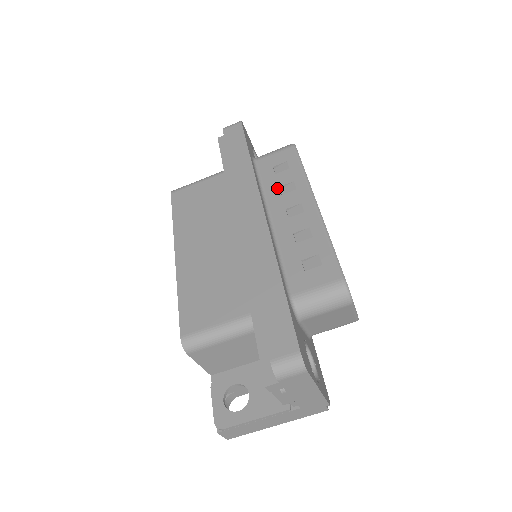
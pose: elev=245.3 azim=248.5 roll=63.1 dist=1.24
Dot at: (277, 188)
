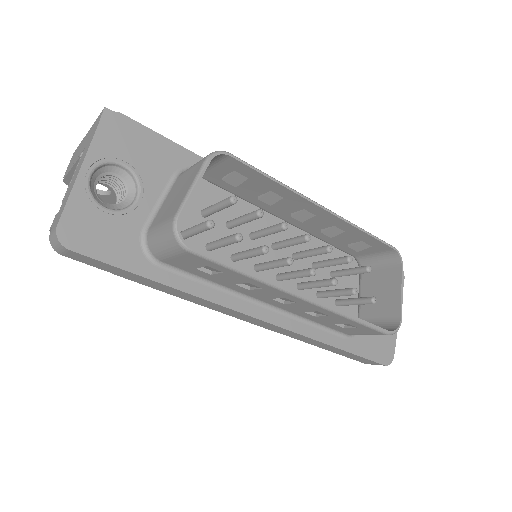
Dot at: (235, 286)
